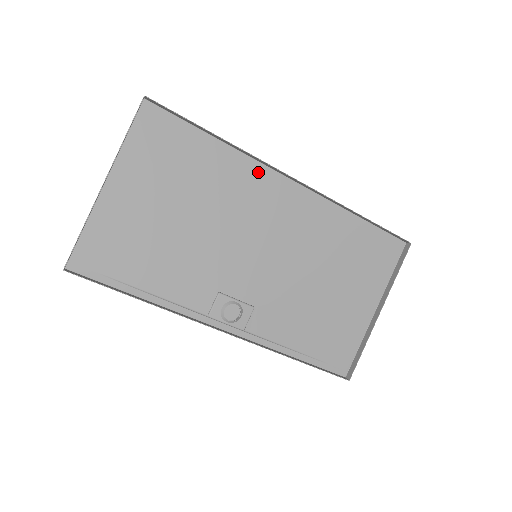
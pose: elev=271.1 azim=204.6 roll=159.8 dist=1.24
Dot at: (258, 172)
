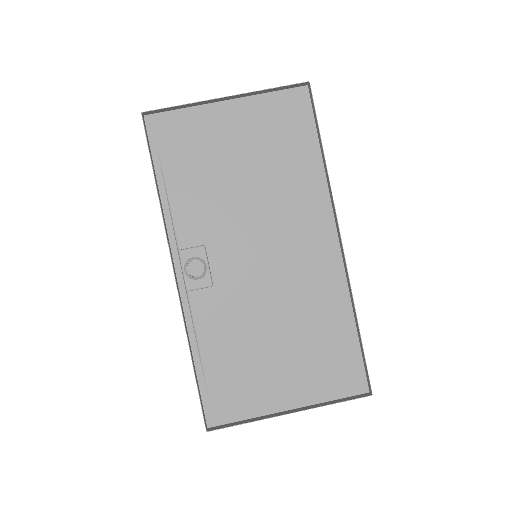
Dot at: (323, 208)
